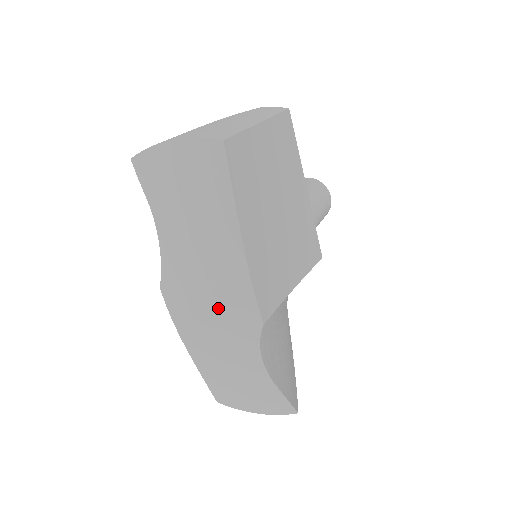
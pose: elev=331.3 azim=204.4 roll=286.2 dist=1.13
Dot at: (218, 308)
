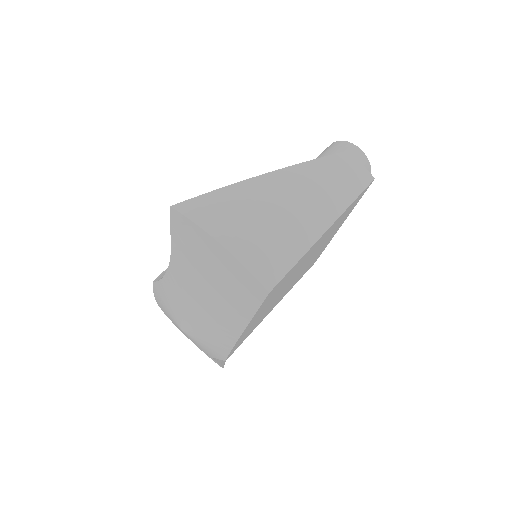
Dot at: (195, 338)
